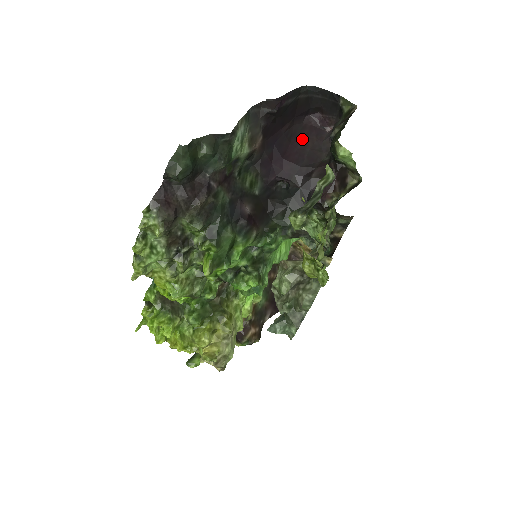
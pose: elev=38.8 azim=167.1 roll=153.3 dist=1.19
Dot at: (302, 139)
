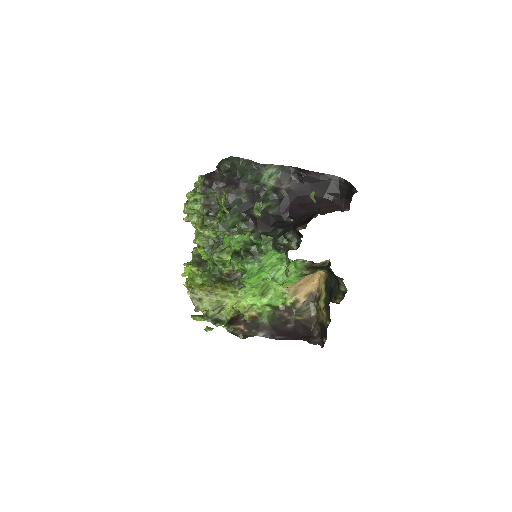
Dot at: (322, 205)
